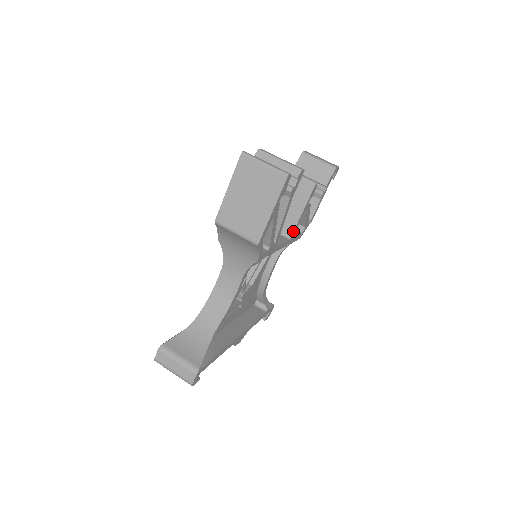
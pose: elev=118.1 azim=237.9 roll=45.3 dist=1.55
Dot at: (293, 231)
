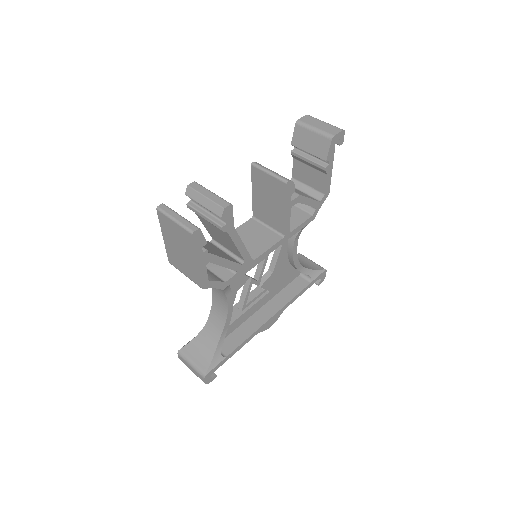
Dot at: (284, 229)
